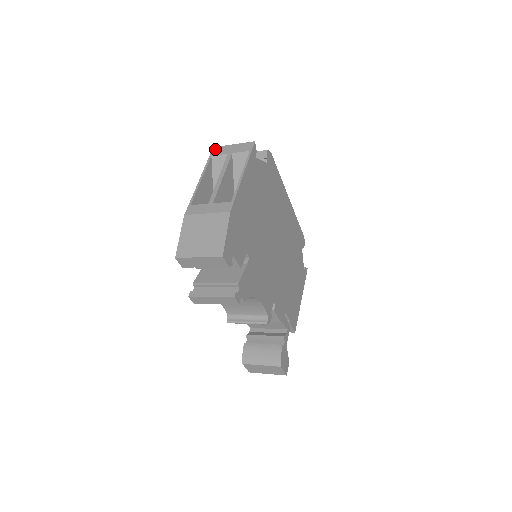
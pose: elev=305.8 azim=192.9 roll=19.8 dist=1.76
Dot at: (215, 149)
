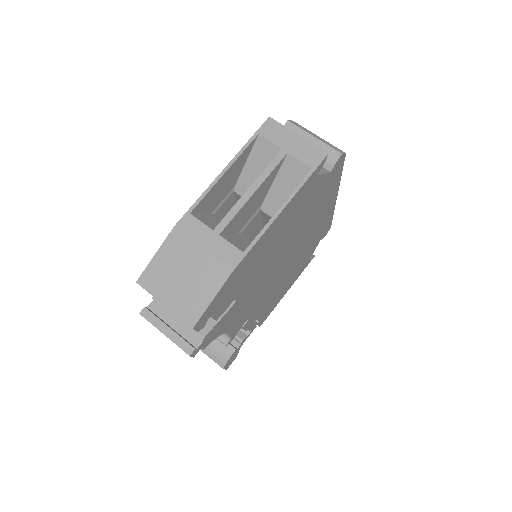
Dot at: (270, 123)
